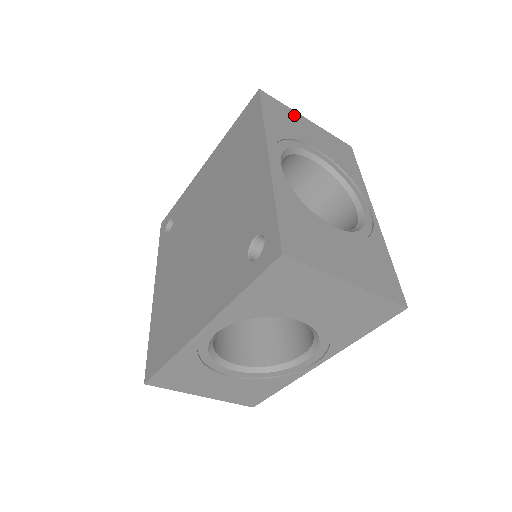
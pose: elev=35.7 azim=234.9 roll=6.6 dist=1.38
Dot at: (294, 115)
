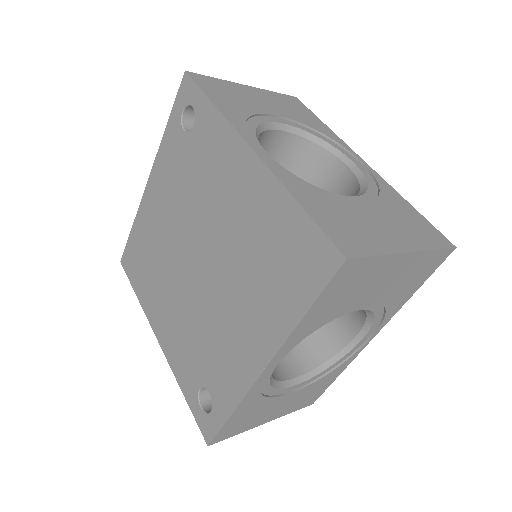
Dot at: (382, 266)
